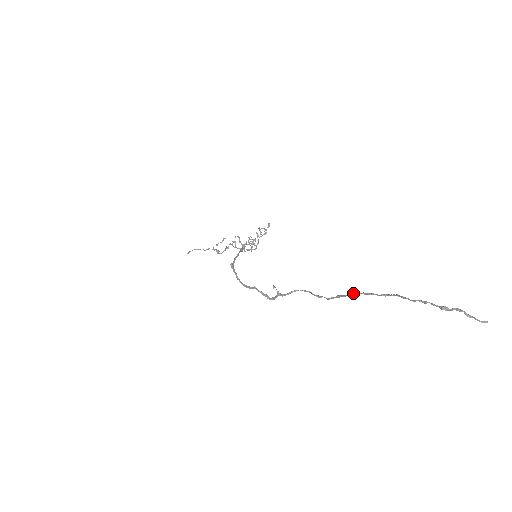
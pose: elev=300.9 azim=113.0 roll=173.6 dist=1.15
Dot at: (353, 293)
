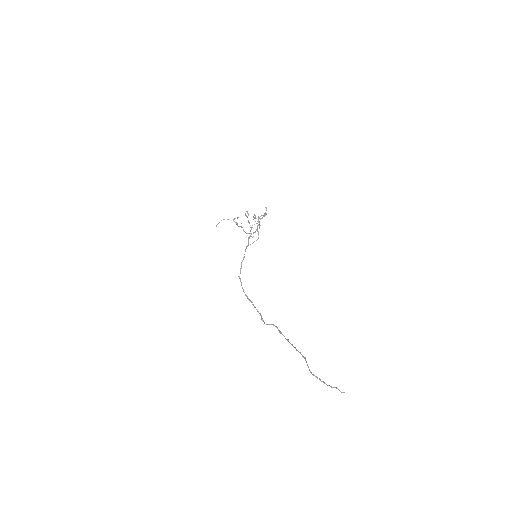
Dot at: (293, 346)
